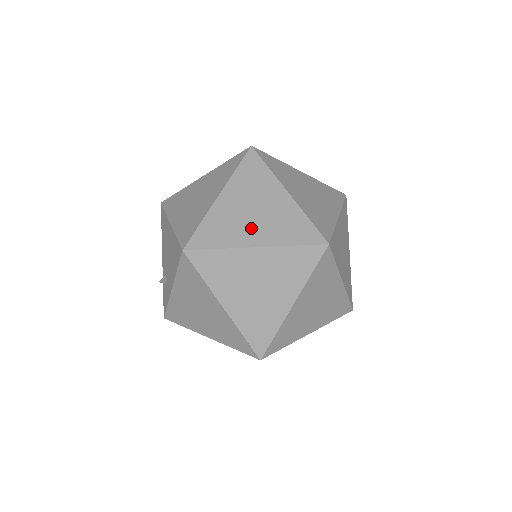
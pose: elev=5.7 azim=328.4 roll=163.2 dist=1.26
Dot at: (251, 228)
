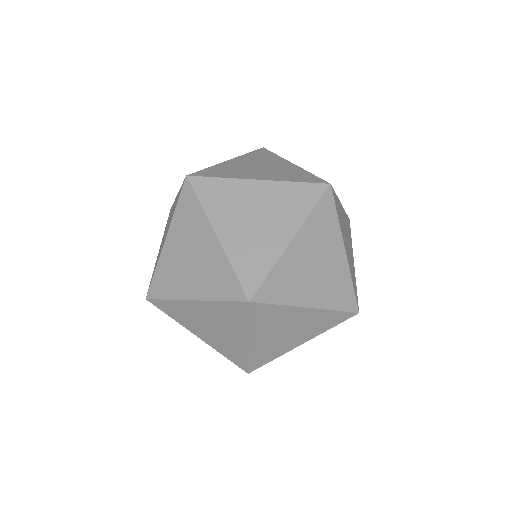
Dot at: (188, 279)
